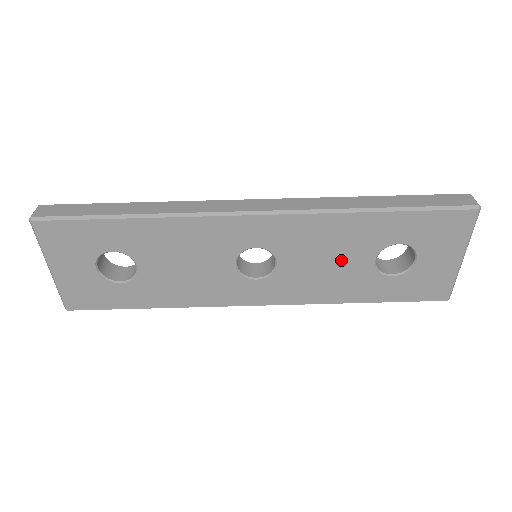
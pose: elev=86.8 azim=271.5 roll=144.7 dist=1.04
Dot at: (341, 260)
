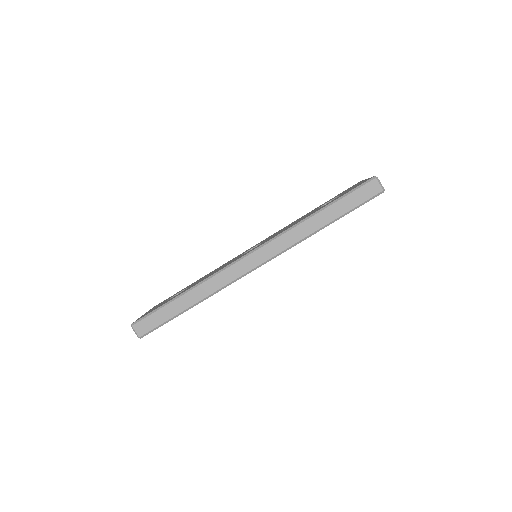
Dot at: occluded
